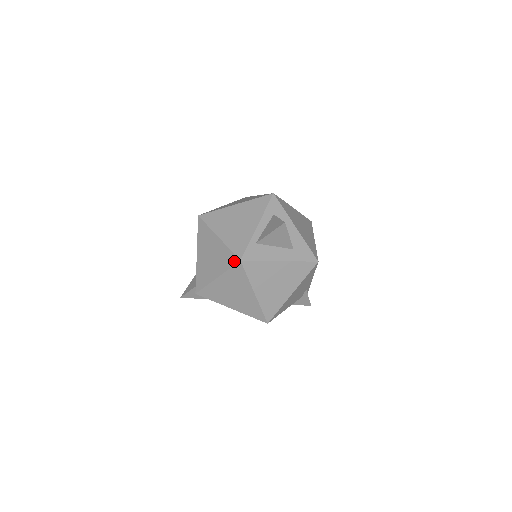
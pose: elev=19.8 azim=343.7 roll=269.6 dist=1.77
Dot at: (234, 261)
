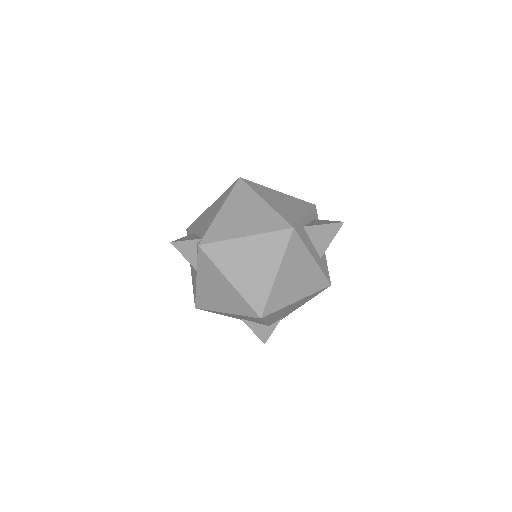
Dot at: (283, 226)
